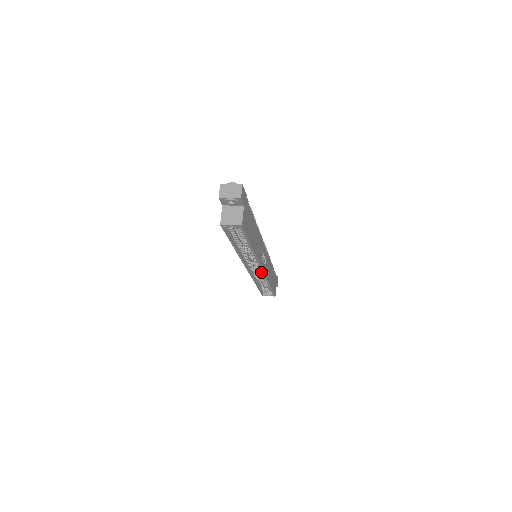
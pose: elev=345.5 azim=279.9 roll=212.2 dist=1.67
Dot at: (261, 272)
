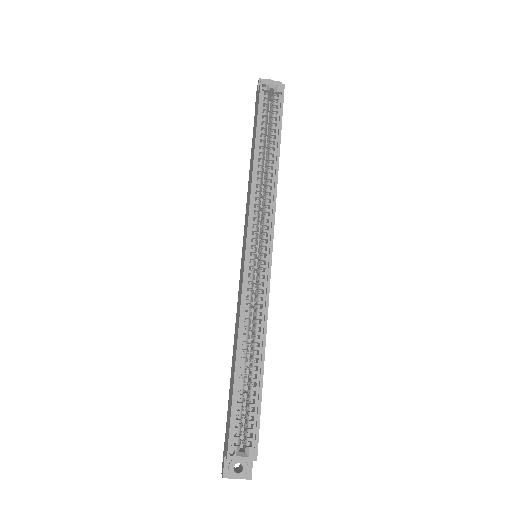
Dot at: (263, 279)
